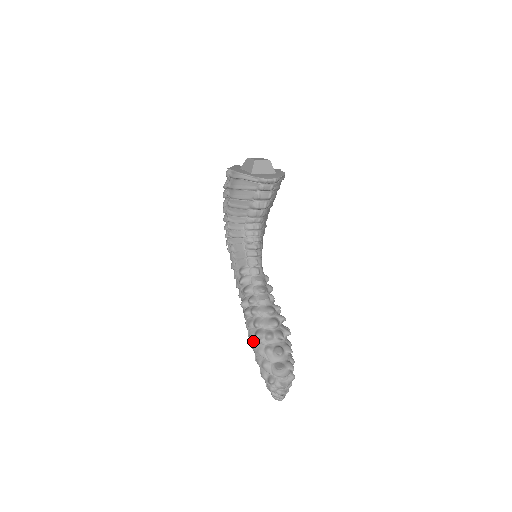
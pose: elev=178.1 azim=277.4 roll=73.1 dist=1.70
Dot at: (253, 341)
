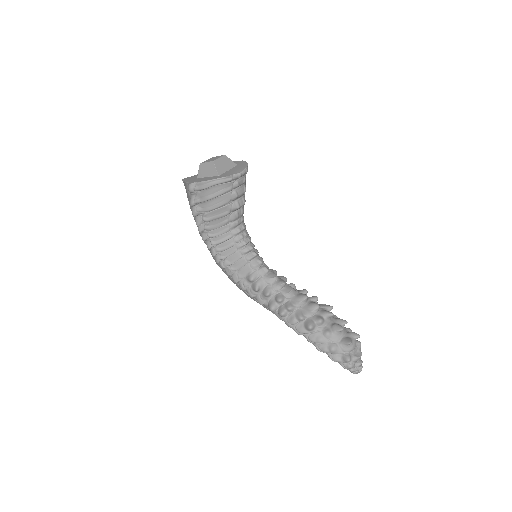
Dot at: (306, 335)
